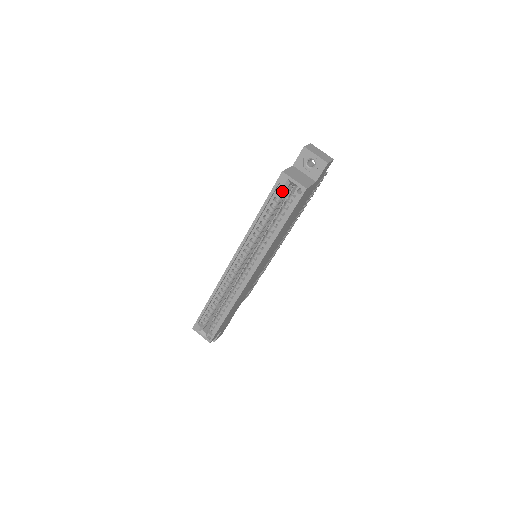
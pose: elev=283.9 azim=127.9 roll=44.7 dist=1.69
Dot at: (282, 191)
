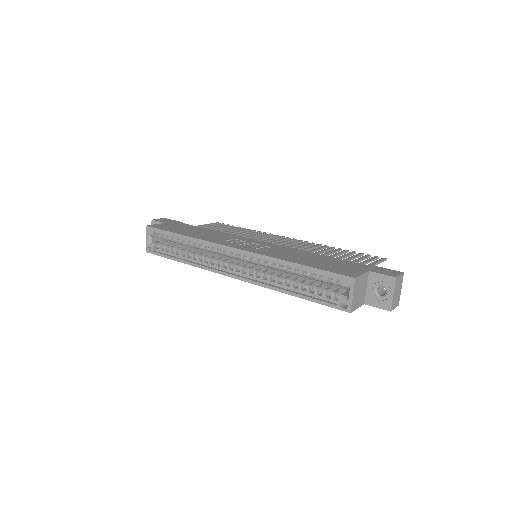
Dot at: (334, 282)
